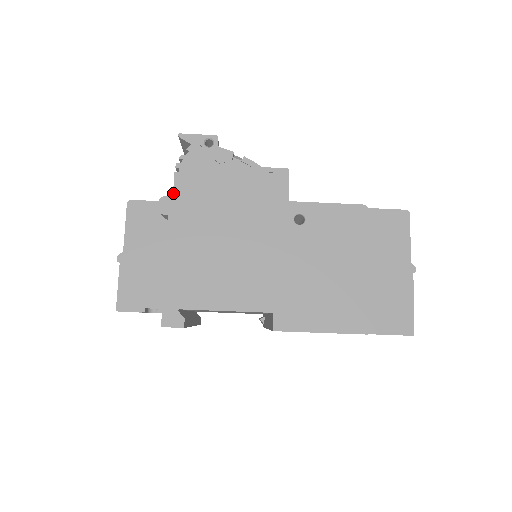
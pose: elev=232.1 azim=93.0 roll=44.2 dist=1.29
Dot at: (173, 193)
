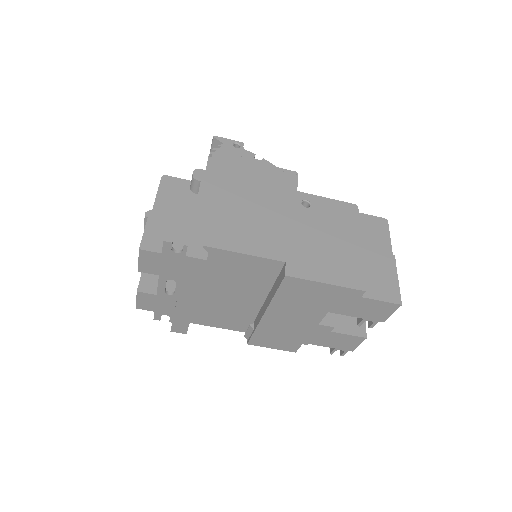
Dot at: (206, 168)
